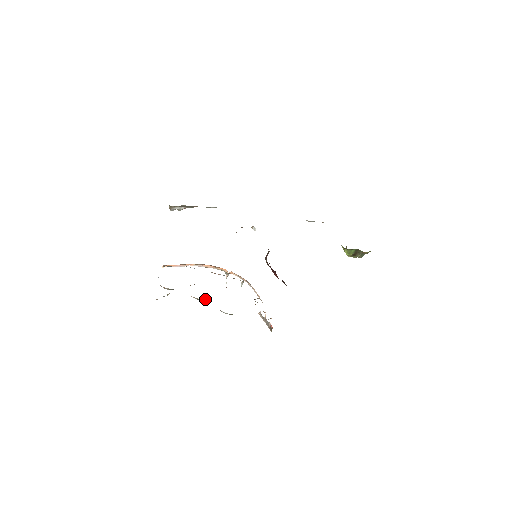
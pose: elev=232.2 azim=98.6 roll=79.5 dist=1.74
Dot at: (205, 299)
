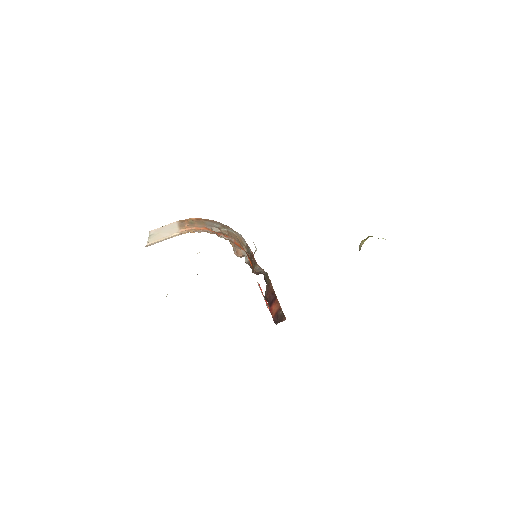
Dot at: occluded
